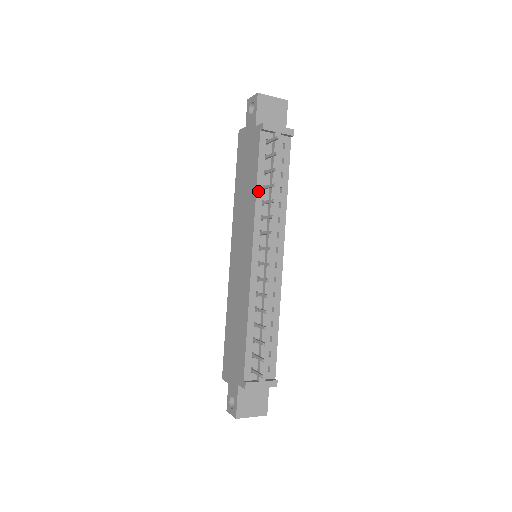
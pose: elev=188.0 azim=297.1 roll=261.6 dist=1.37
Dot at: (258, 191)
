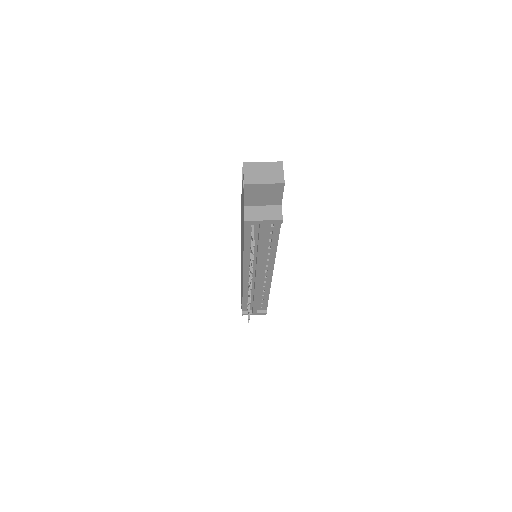
Dot at: (245, 250)
